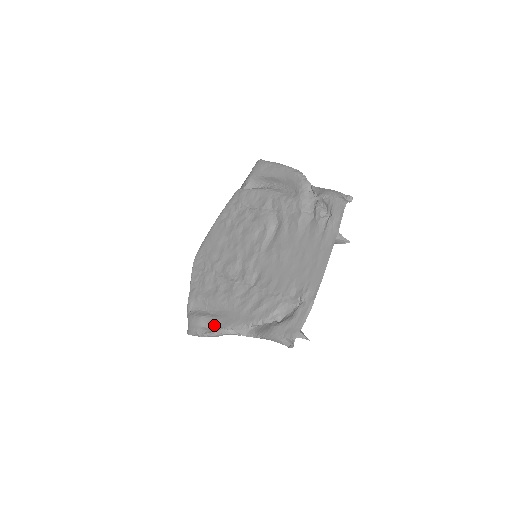
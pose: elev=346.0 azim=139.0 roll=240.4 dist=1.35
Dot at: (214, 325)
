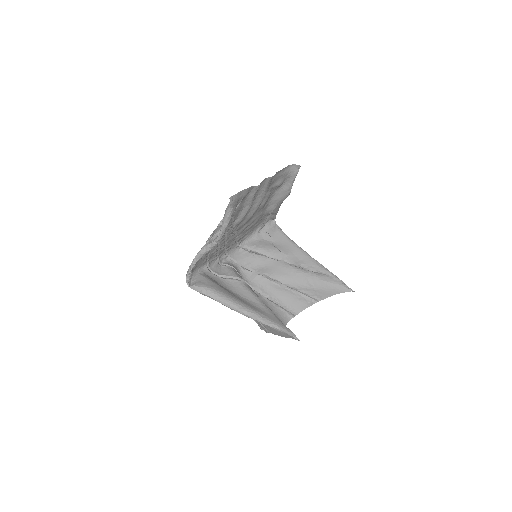
Dot at: occluded
